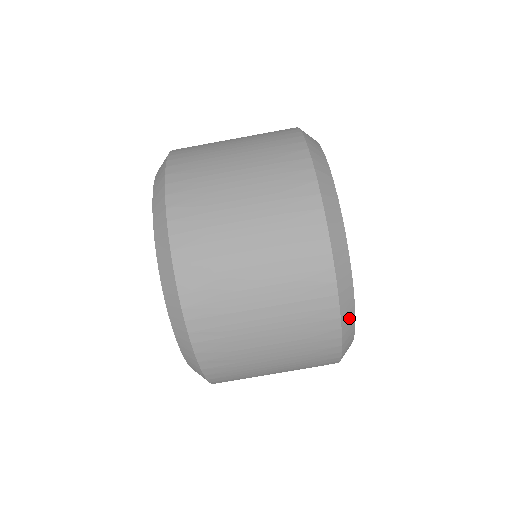
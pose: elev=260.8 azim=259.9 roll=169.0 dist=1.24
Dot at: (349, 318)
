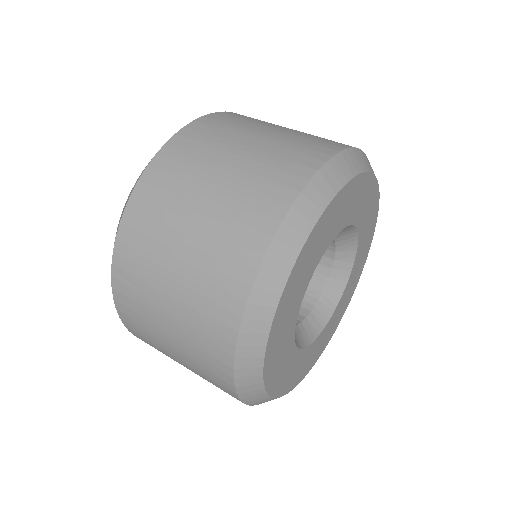
Dot at: (343, 170)
